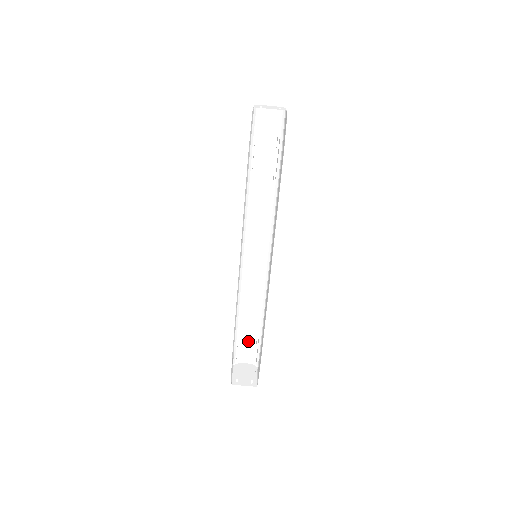
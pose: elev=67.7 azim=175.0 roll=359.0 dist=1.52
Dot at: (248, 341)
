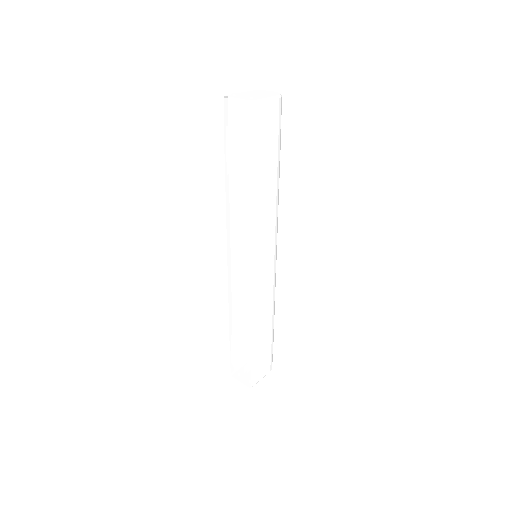
Dot at: occluded
